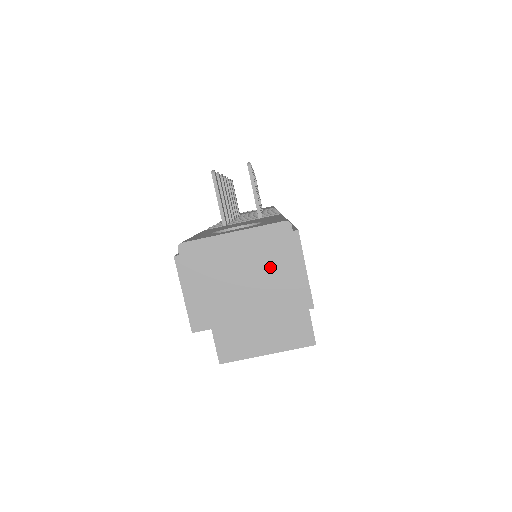
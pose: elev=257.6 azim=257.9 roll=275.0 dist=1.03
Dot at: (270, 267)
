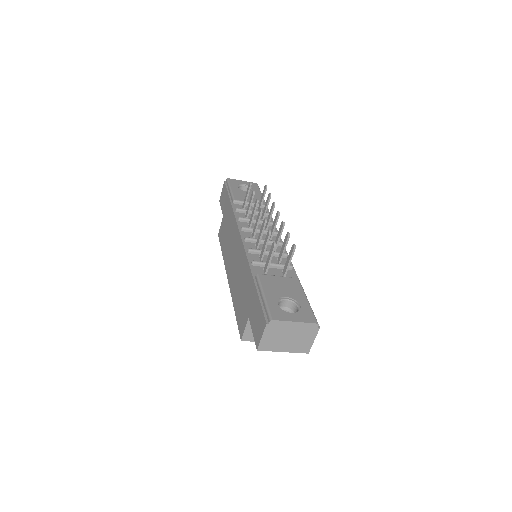
Dot at: (301, 337)
